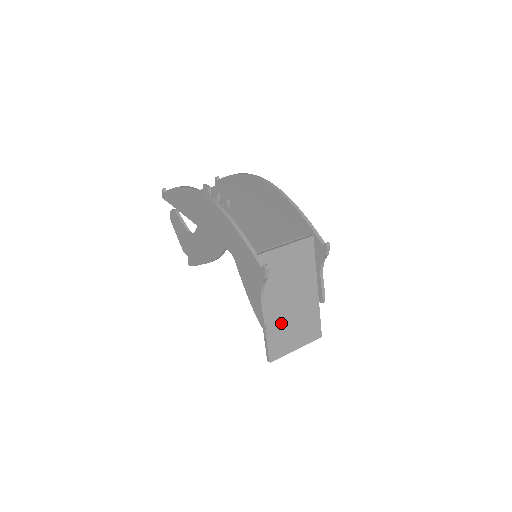
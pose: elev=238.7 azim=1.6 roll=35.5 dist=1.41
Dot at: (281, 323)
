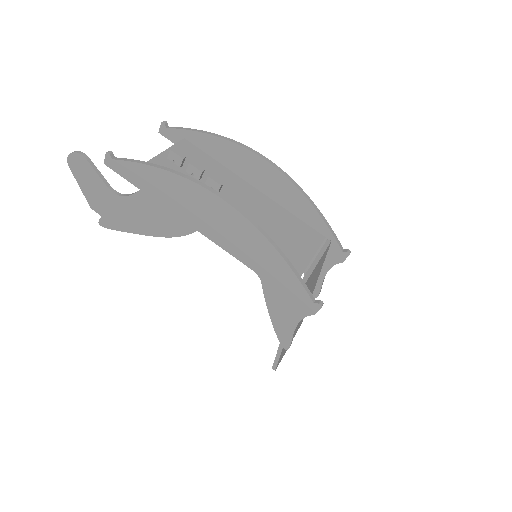
Dot at: occluded
